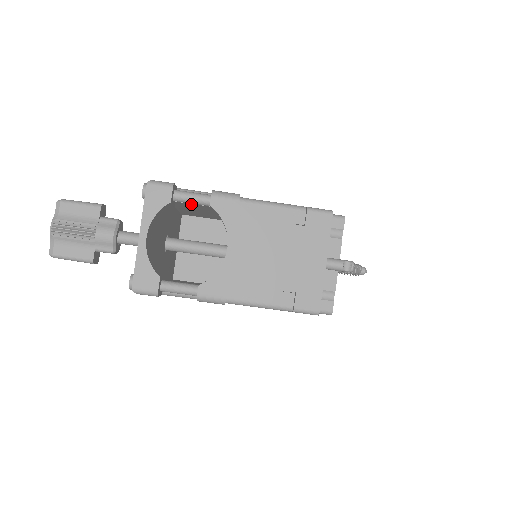
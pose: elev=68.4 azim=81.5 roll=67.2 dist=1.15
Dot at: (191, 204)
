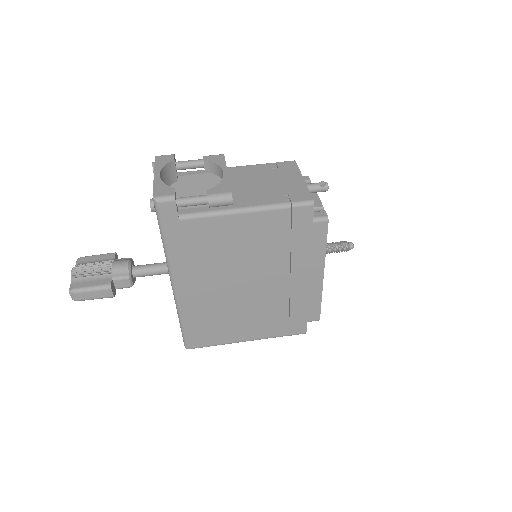
Dot at: occluded
